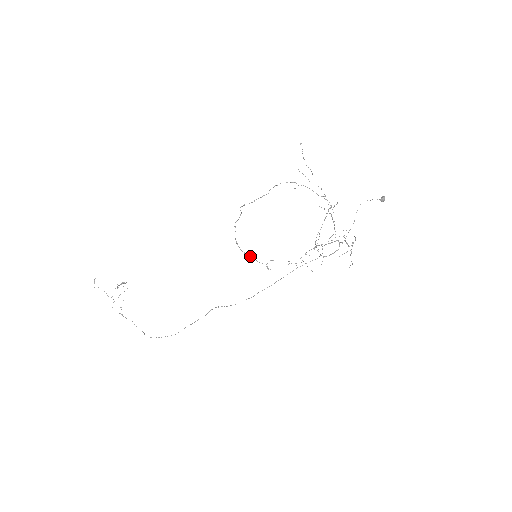
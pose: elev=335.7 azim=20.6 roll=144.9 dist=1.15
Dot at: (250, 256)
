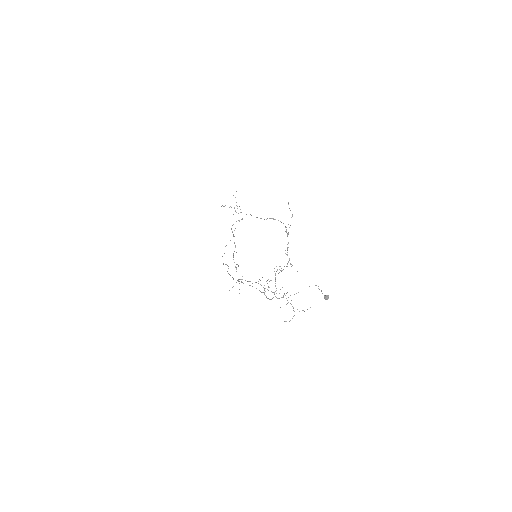
Dot at: occluded
